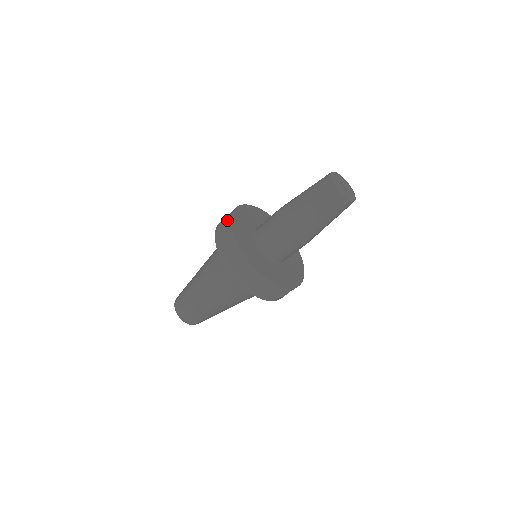
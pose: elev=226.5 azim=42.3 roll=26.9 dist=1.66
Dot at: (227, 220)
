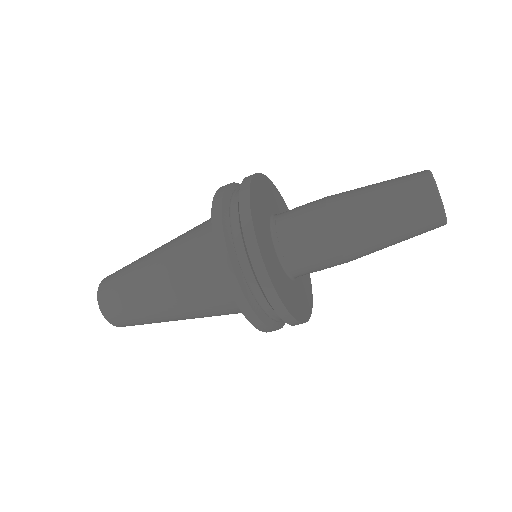
Dot at: (247, 246)
